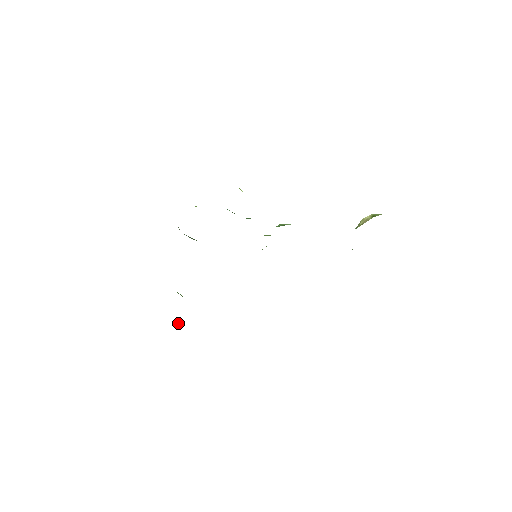
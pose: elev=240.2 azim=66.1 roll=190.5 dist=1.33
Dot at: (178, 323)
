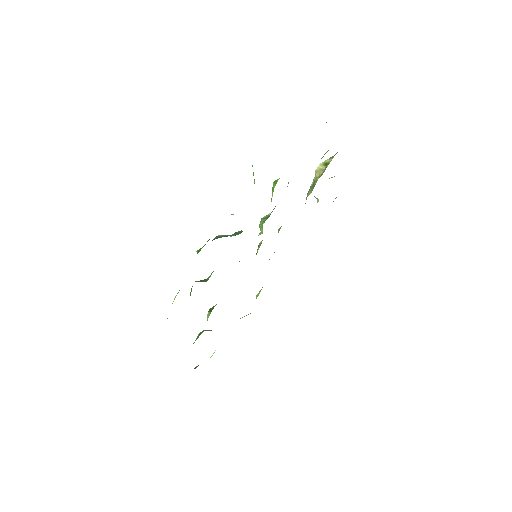
Dot at: occluded
